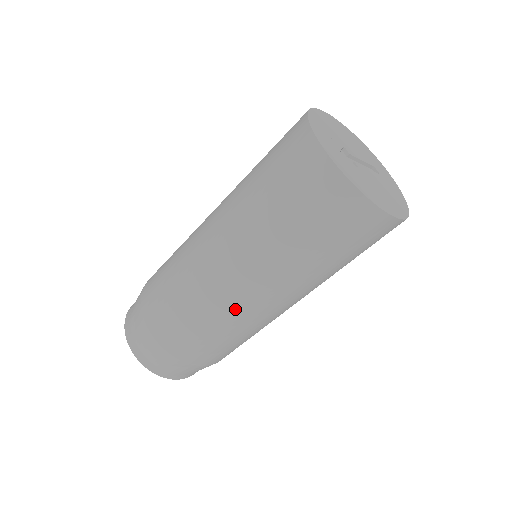
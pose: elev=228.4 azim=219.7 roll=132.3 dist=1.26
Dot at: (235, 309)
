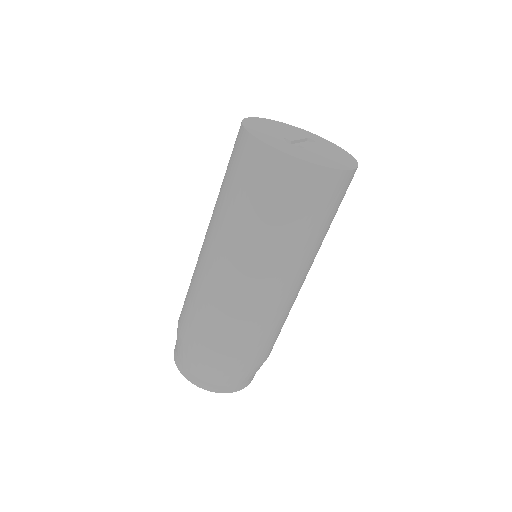
Dot at: (272, 305)
